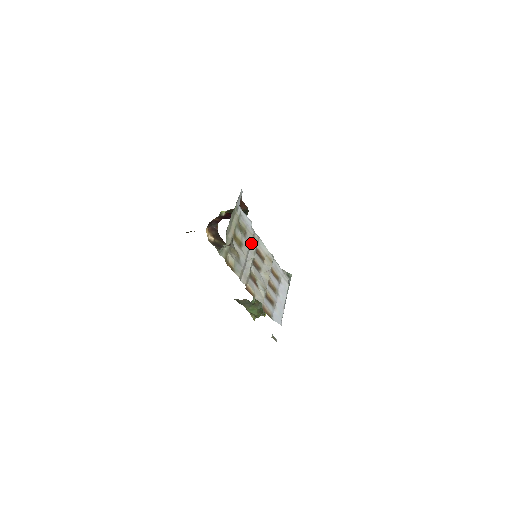
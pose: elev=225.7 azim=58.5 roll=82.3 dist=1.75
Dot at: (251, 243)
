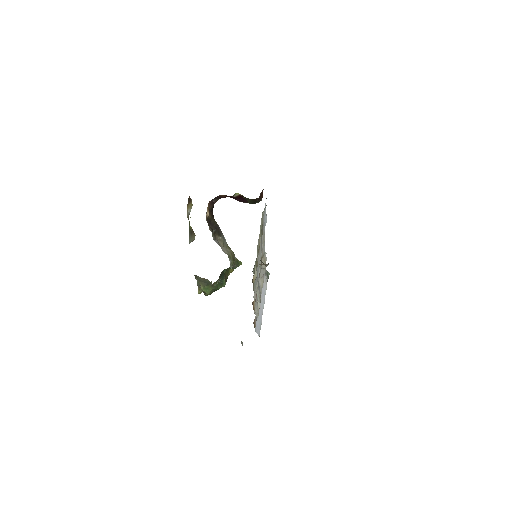
Dot at: occluded
